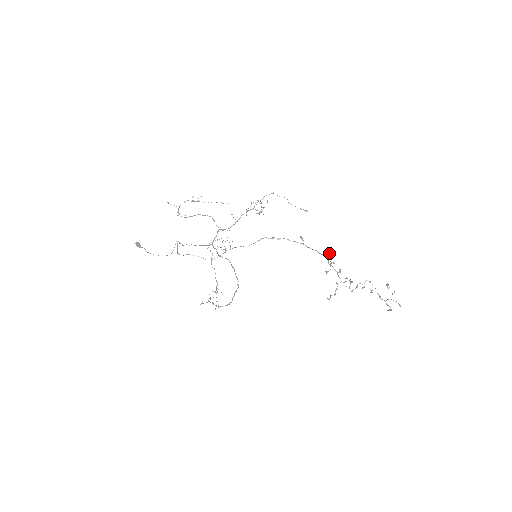
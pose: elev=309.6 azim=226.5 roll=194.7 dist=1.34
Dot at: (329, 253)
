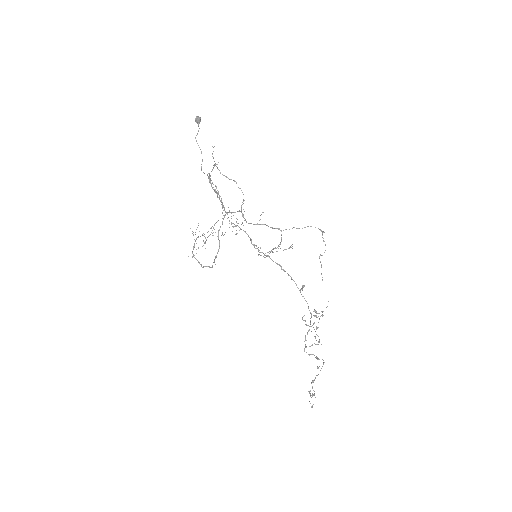
Dot at: occluded
